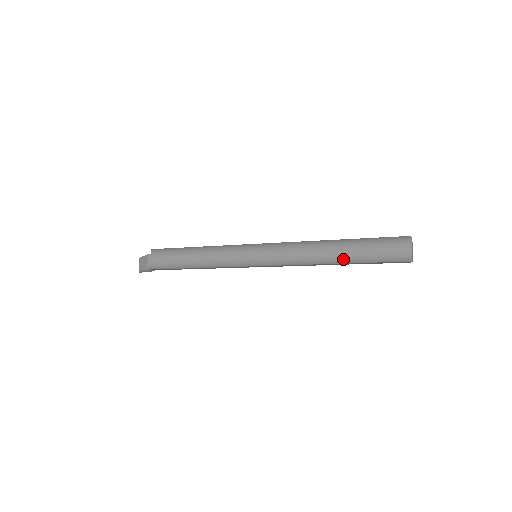
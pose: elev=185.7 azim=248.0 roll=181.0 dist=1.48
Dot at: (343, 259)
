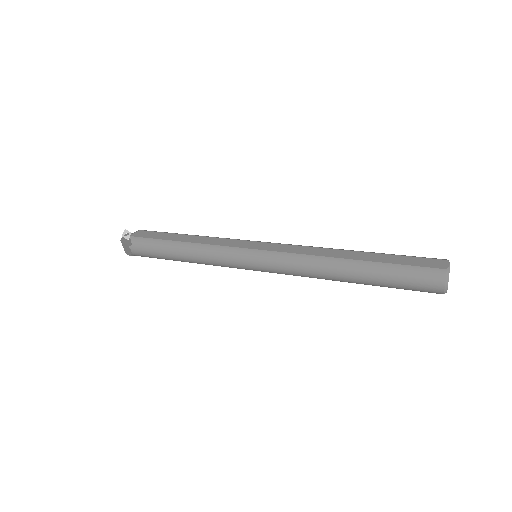
Dot at: occluded
